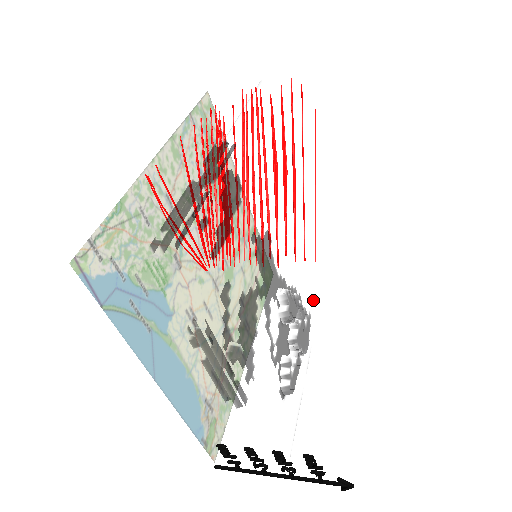
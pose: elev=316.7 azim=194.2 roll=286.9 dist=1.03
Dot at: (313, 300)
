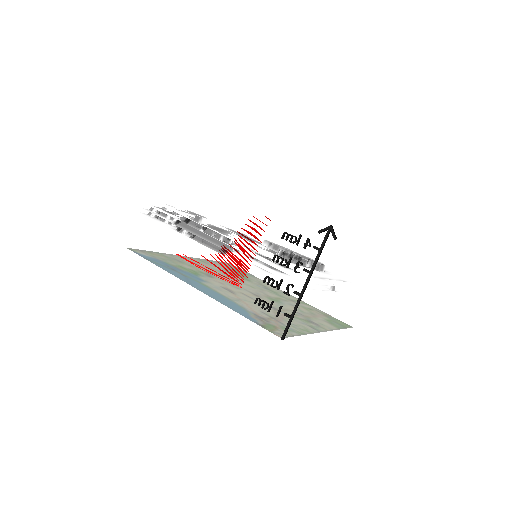
Dot at: occluded
